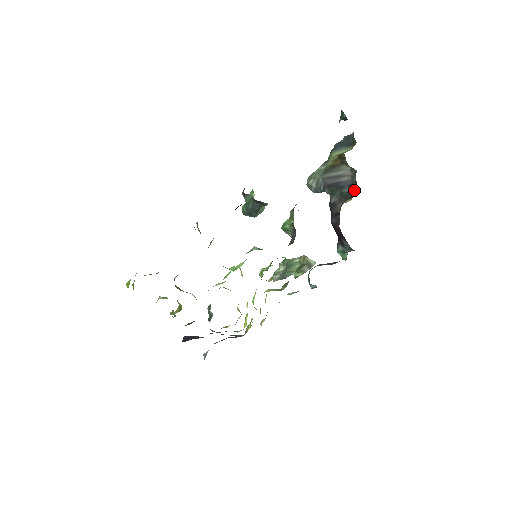
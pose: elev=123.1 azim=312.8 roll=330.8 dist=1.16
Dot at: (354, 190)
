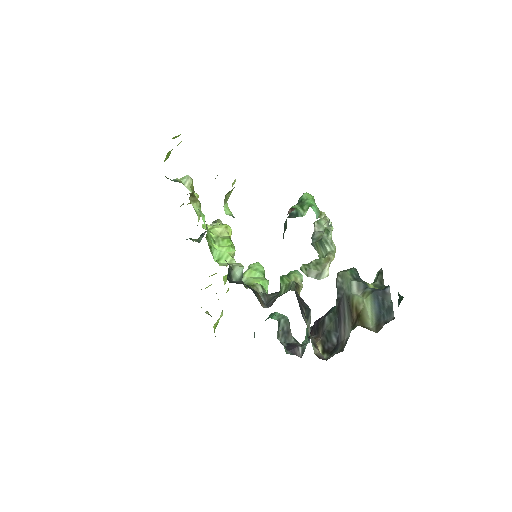
Dot at: (331, 351)
